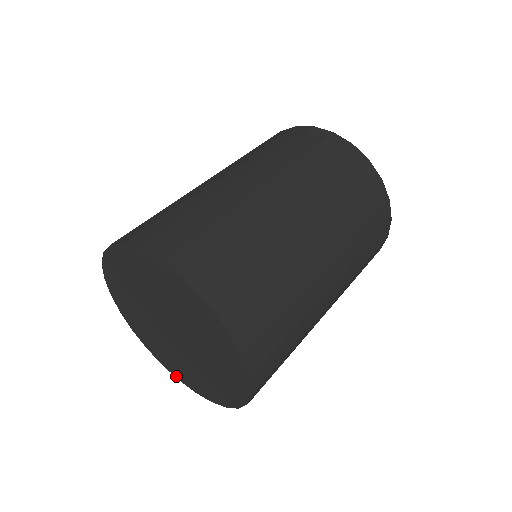
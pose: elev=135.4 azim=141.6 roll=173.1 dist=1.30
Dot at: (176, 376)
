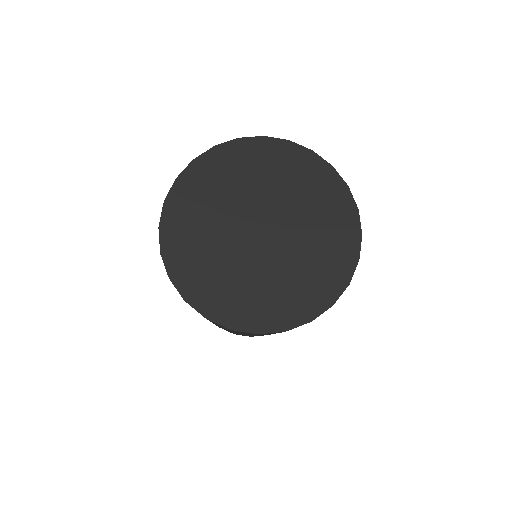
Dot at: (327, 304)
